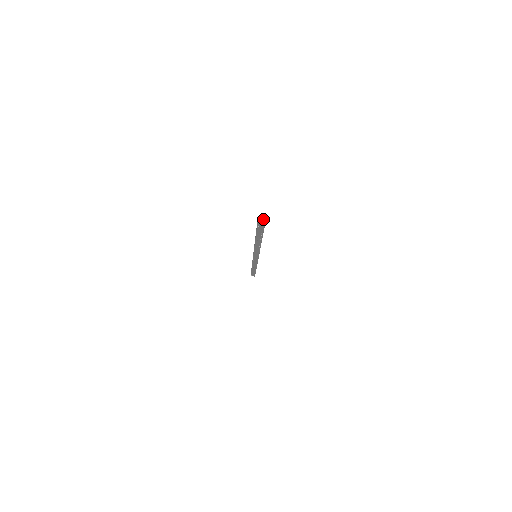
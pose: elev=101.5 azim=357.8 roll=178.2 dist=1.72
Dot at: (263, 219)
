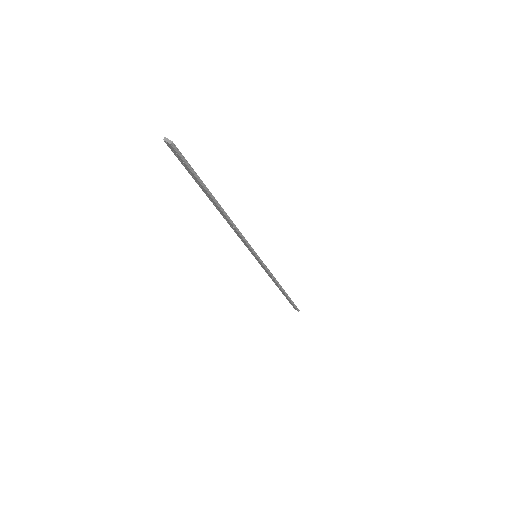
Dot at: (170, 140)
